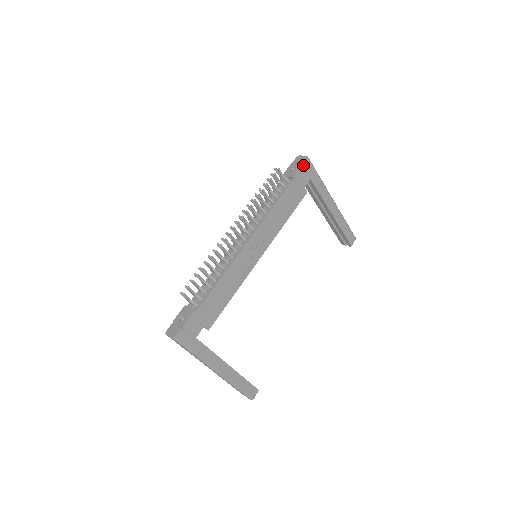
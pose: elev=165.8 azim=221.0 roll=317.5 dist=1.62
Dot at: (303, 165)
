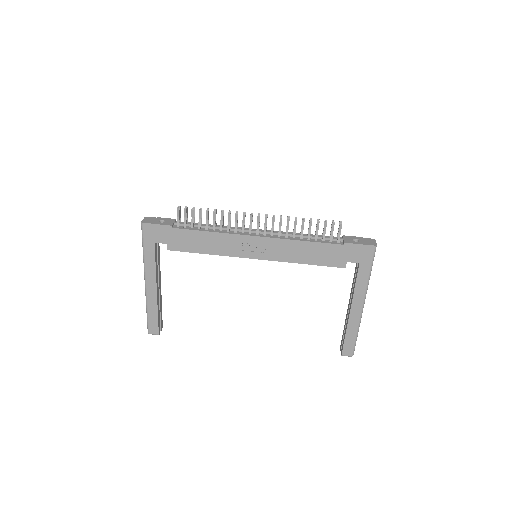
Dot at: (364, 246)
